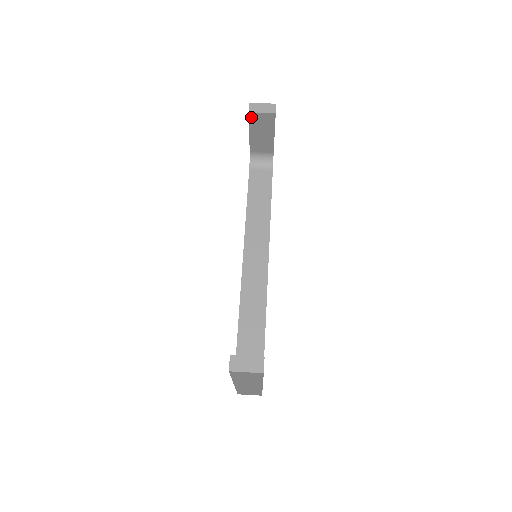
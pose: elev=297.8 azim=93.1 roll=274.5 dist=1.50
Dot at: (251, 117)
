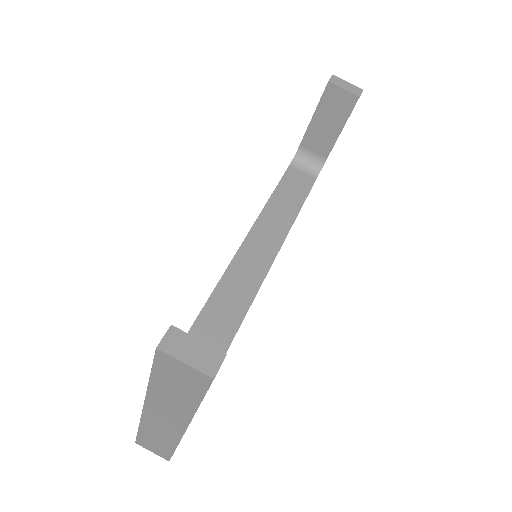
Dot at: (327, 90)
